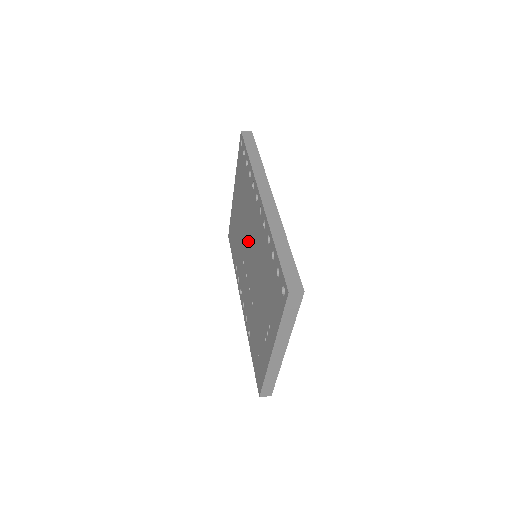
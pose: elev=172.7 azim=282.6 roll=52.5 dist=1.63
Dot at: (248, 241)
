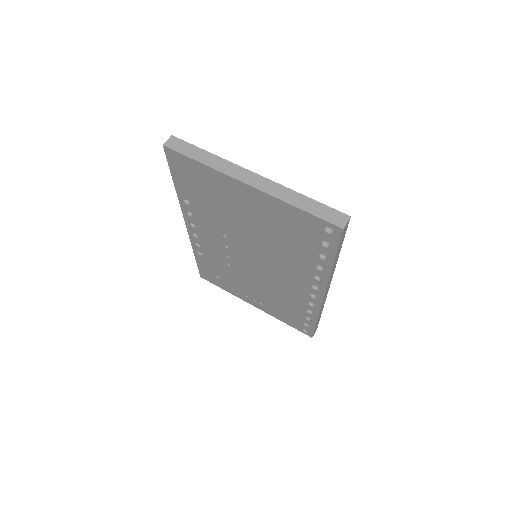
Dot at: (259, 258)
